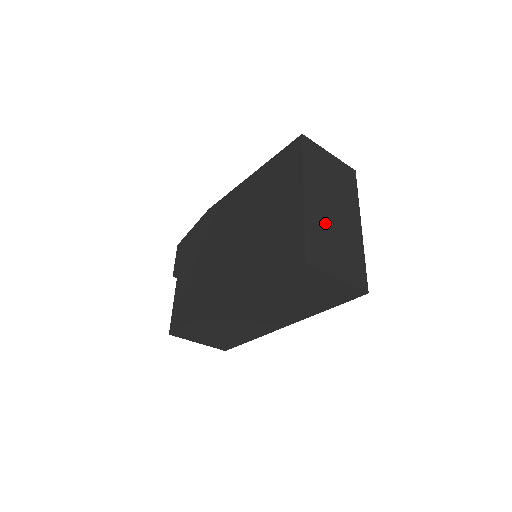
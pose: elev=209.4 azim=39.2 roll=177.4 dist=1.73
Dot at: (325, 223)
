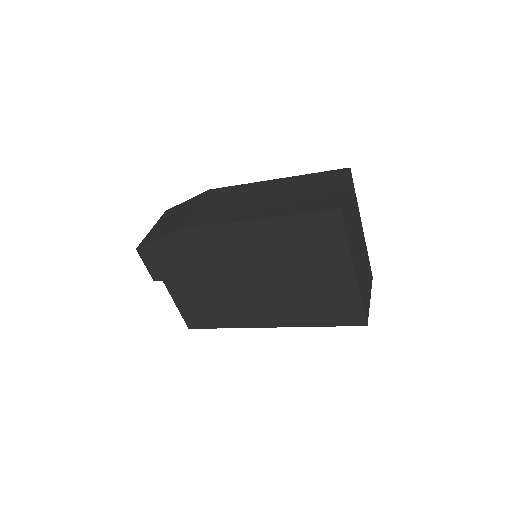
Dot at: (361, 272)
